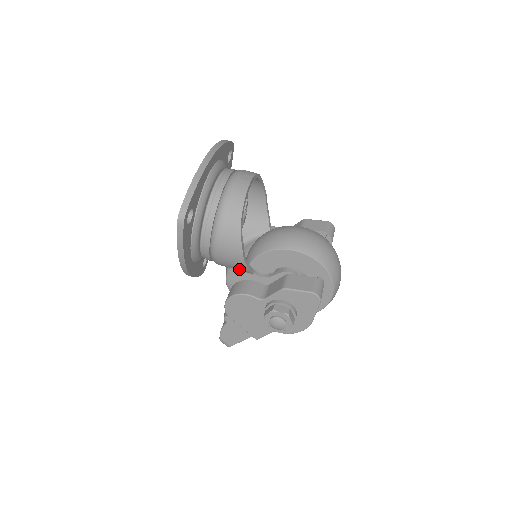
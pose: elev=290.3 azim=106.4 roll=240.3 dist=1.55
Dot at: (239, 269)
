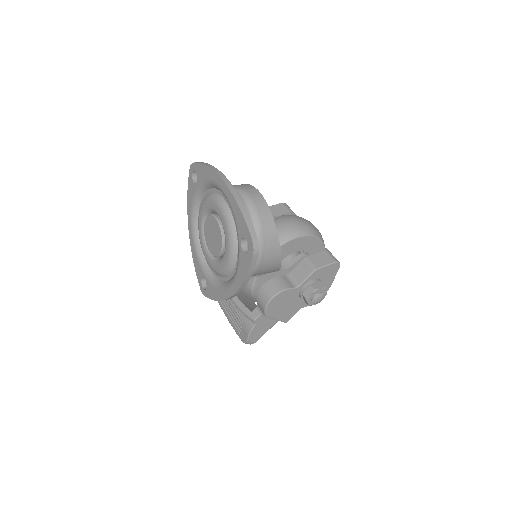
Dot at: (268, 272)
